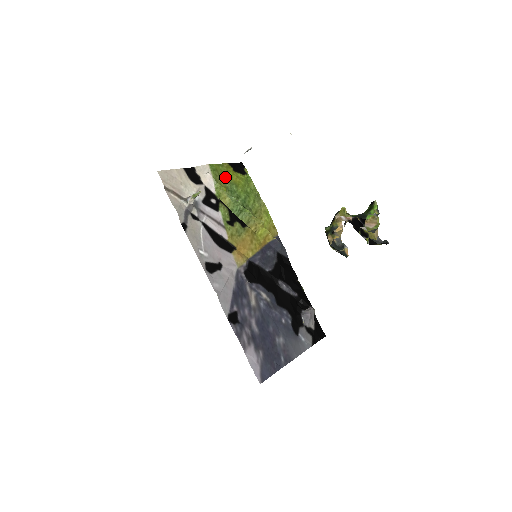
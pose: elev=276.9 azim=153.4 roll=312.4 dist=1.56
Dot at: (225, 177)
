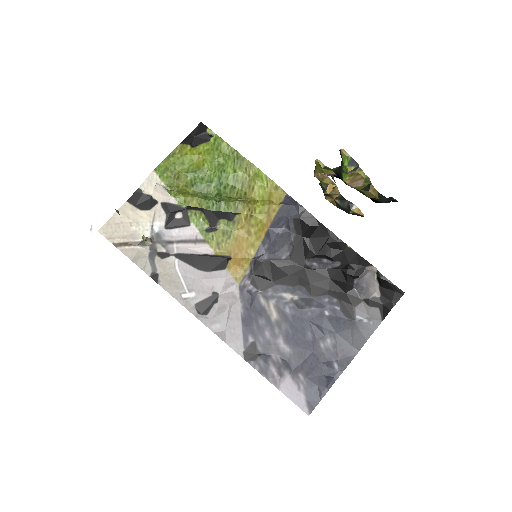
Dot at: (183, 168)
